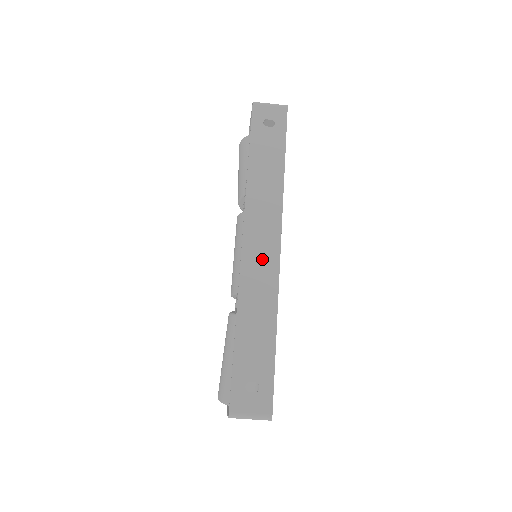
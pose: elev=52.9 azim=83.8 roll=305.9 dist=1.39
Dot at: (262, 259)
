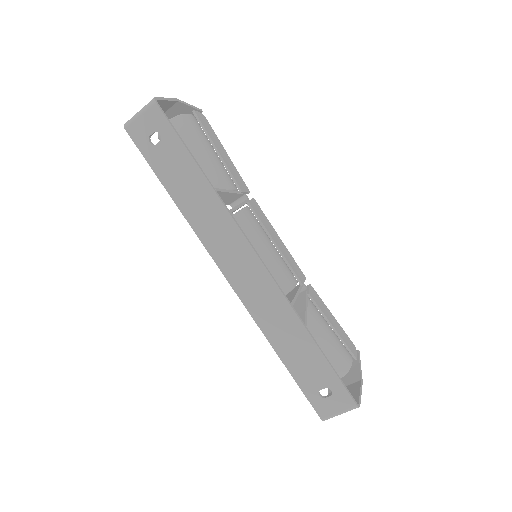
Dot at: (255, 285)
